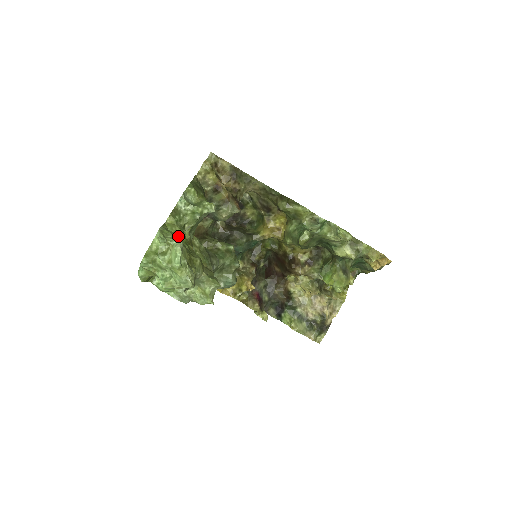
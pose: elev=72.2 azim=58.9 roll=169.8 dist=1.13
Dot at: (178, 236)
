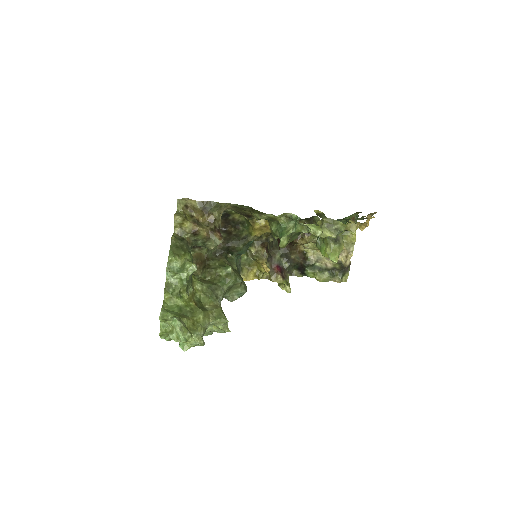
Dot at: (178, 306)
